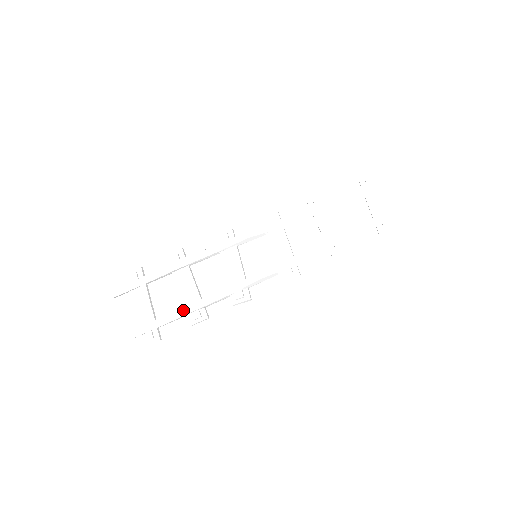
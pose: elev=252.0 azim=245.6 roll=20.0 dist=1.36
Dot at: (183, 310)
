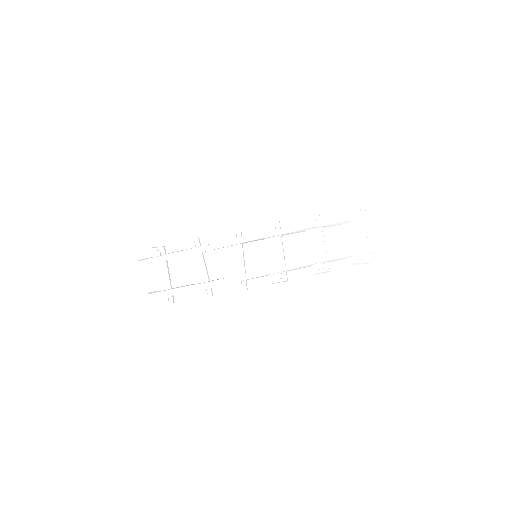
Dot at: (194, 286)
